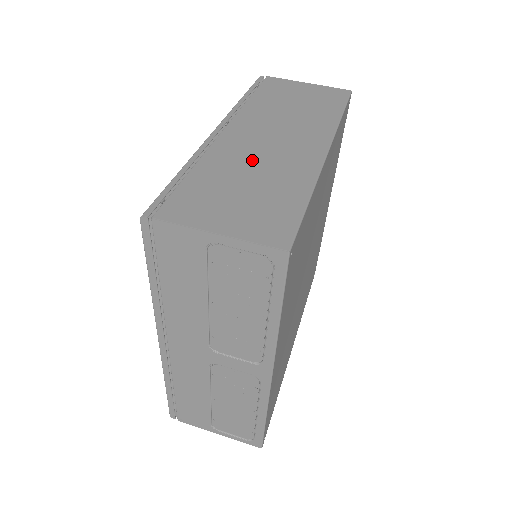
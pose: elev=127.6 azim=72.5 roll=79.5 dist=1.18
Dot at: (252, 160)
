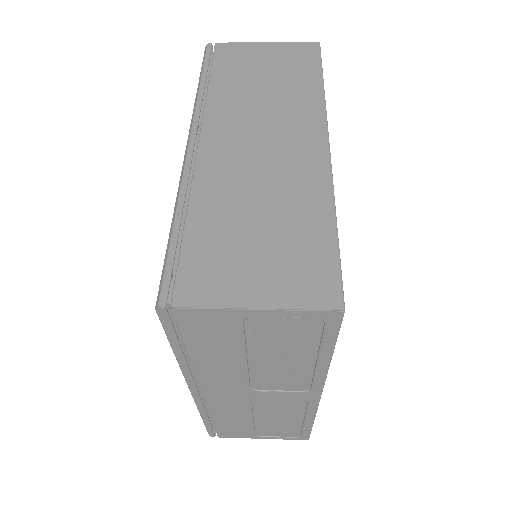
Dot at: (250, 183)
